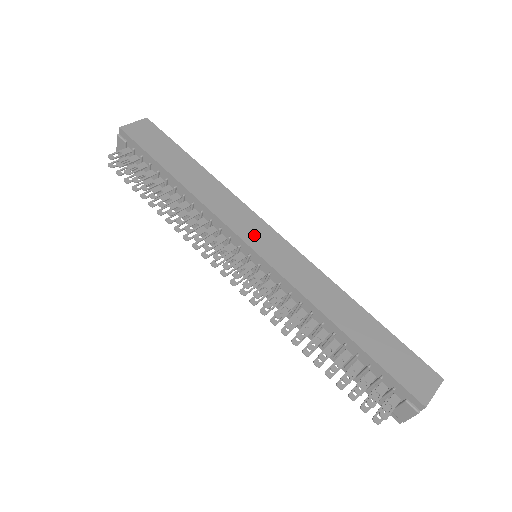
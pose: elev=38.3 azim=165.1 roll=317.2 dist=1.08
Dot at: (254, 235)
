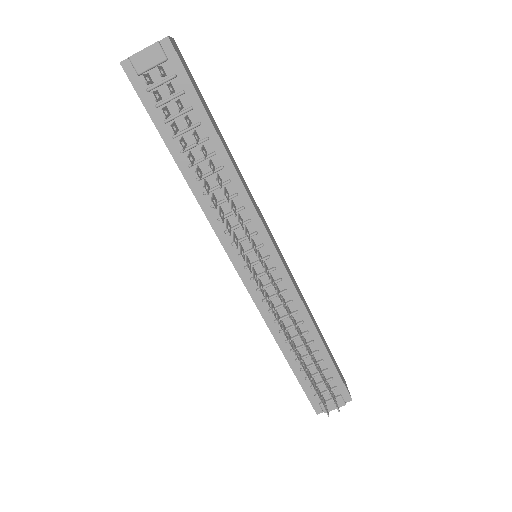
Dot at: (271, 237)
